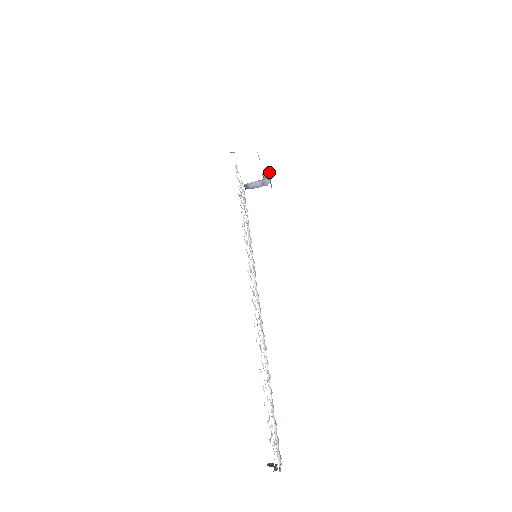
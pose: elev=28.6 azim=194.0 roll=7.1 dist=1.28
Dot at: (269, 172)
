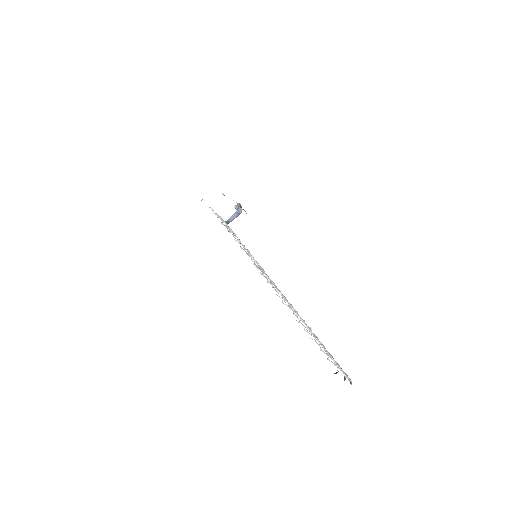
Dot at: (238, 204)
